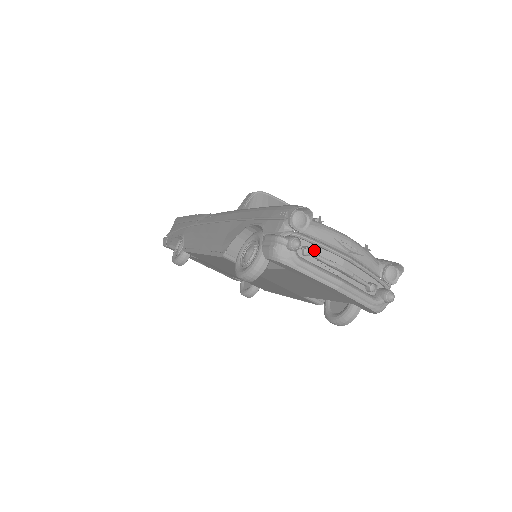
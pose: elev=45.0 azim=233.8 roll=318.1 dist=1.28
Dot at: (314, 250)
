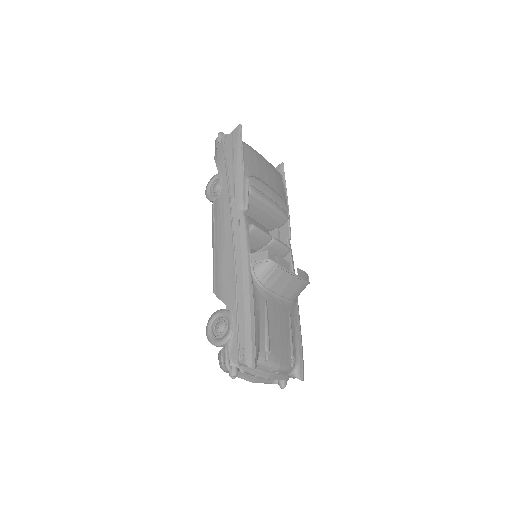
Dot at: occluded
